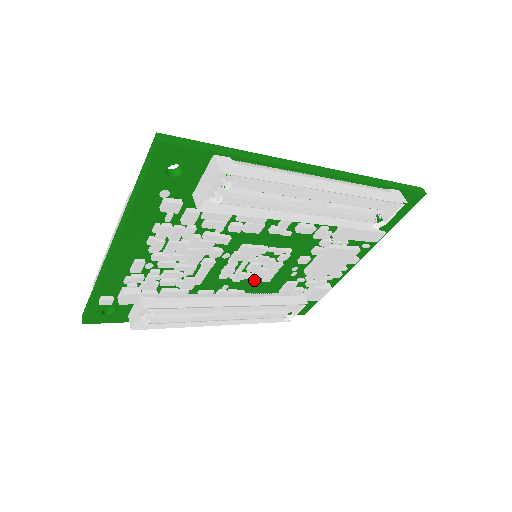
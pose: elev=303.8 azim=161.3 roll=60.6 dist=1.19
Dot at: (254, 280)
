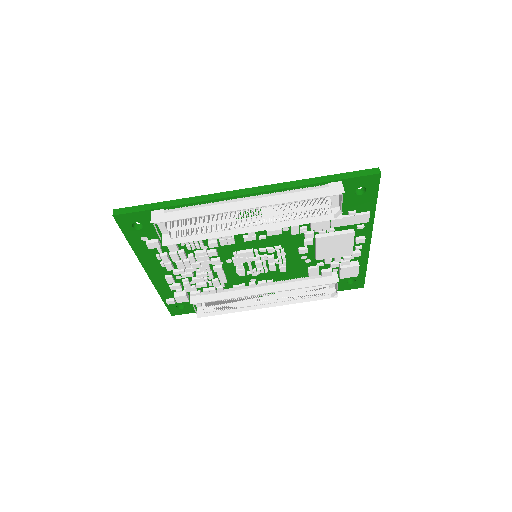
Dot at: (274, 271)
